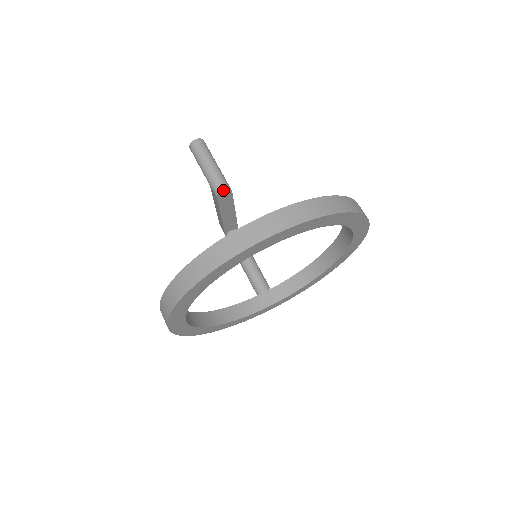
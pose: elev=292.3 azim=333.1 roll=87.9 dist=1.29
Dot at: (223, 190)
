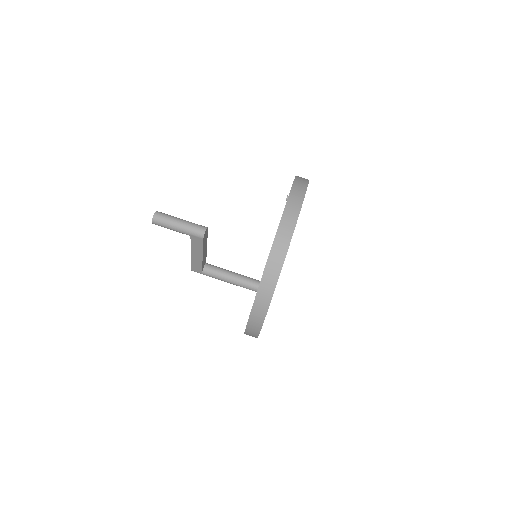
Dot at: (205, 230)
